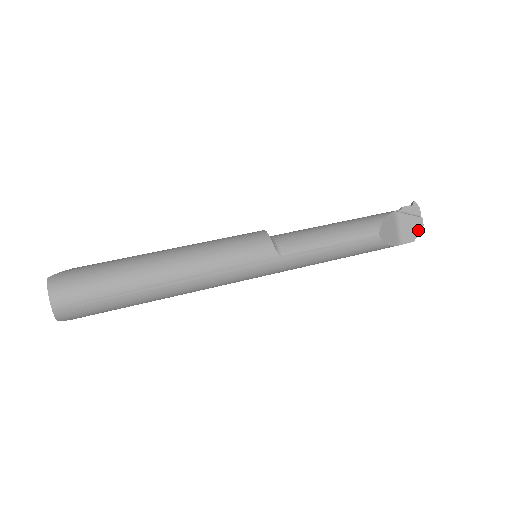
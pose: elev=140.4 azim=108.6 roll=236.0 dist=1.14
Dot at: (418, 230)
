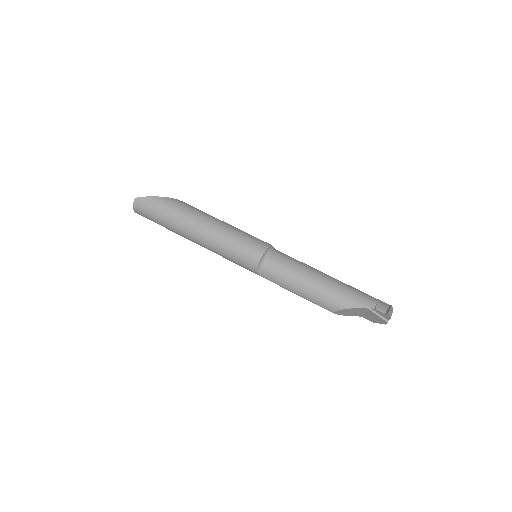
Dot at: (380, 322)
